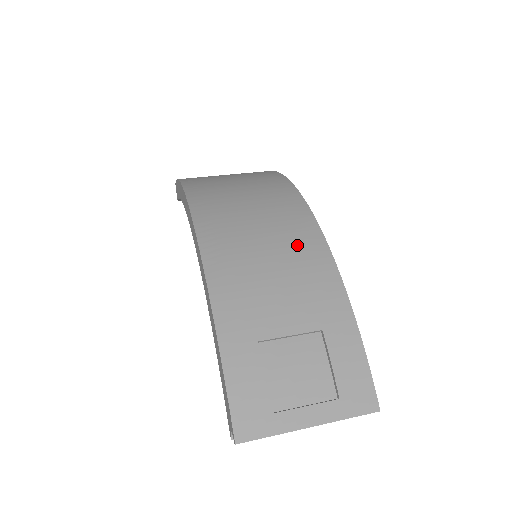
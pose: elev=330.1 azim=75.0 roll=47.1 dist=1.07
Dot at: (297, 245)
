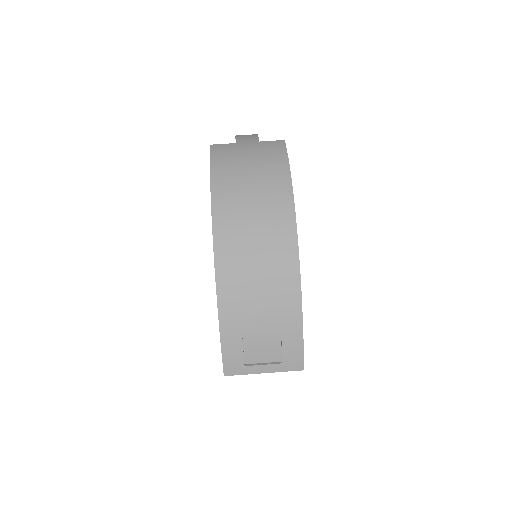
Dot at: (279, 271)
